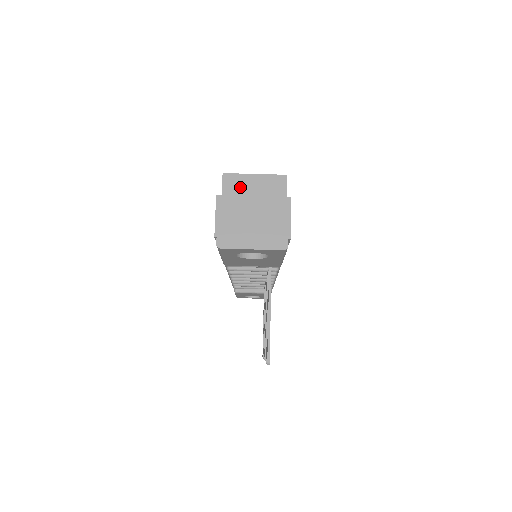
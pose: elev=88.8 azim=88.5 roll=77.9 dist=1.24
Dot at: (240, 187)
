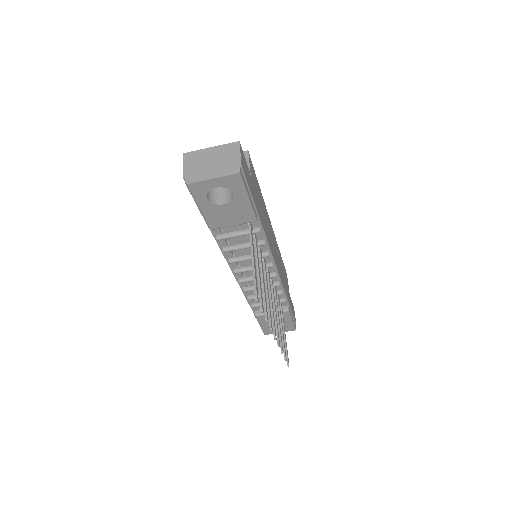
Dot at: occluded
